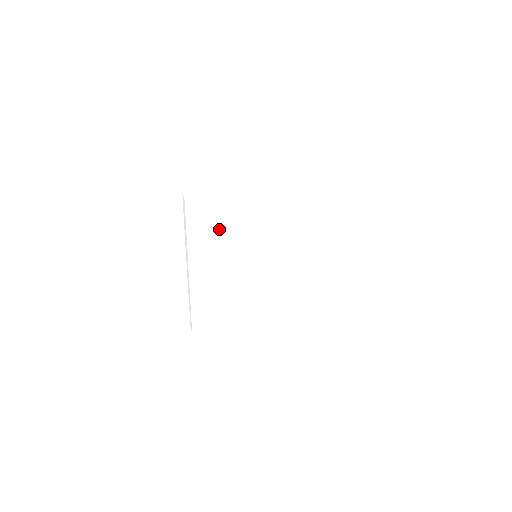
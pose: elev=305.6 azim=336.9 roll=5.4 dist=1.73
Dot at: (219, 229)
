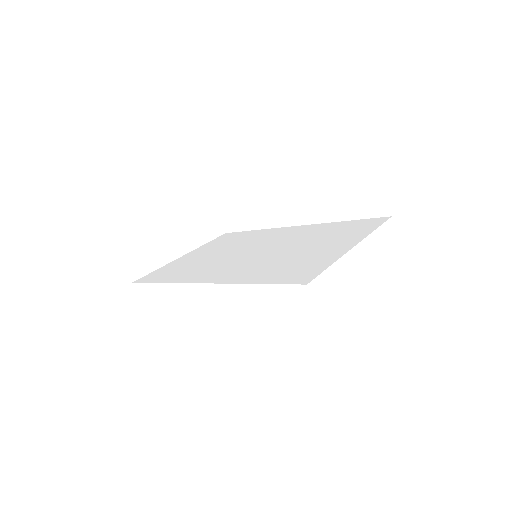
Dot at: occluded
